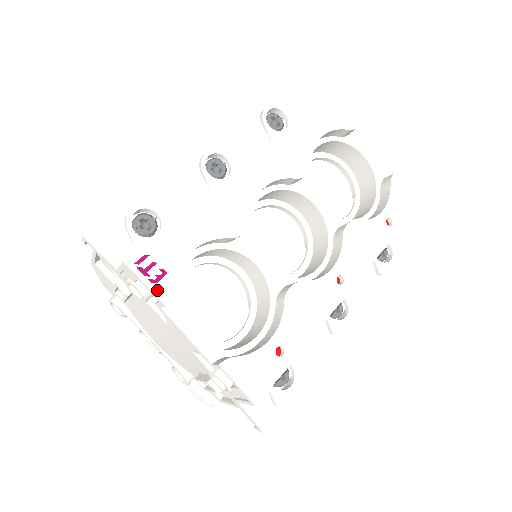
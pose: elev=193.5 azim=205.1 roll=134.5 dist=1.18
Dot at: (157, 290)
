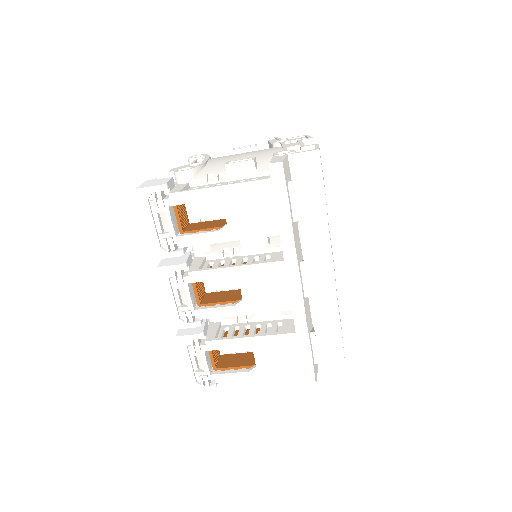
Dot at: occluded
